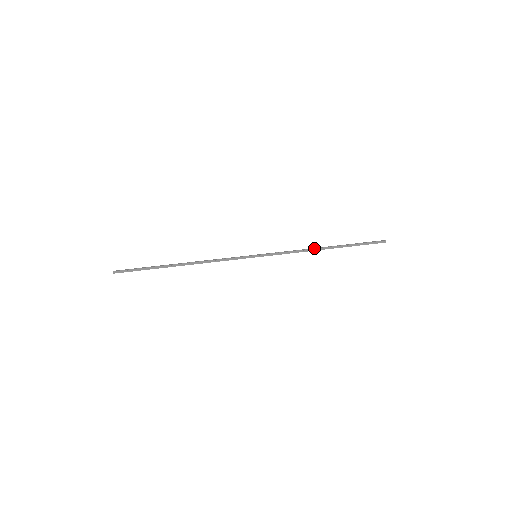
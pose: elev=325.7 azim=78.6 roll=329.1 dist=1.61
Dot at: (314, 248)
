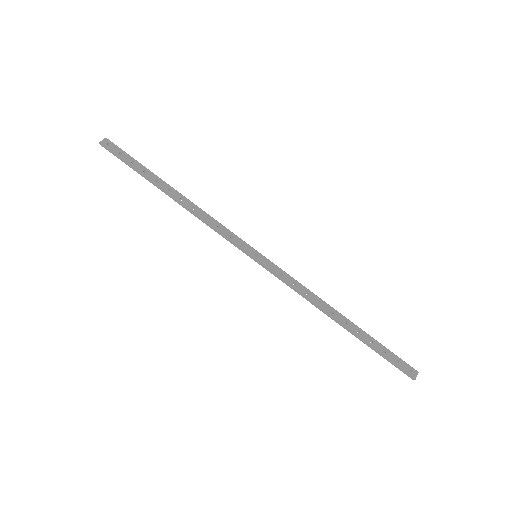
Dot at: (323, 310)
